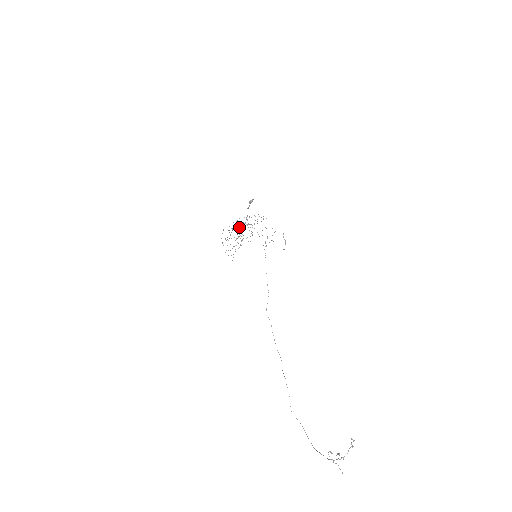
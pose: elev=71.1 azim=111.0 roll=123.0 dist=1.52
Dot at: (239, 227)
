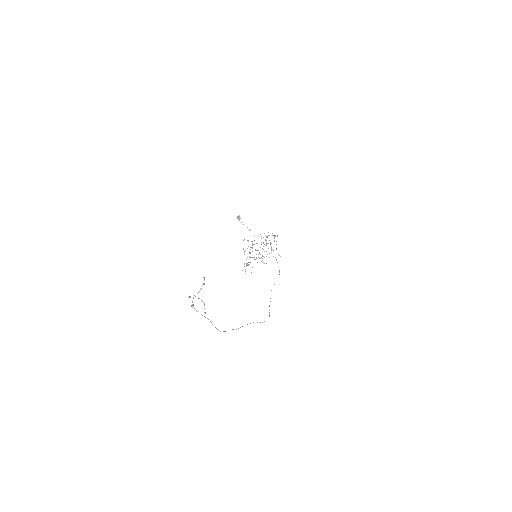
Dot at: occluded
